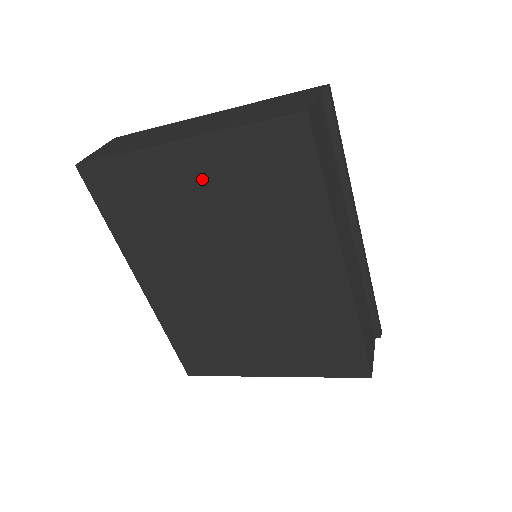
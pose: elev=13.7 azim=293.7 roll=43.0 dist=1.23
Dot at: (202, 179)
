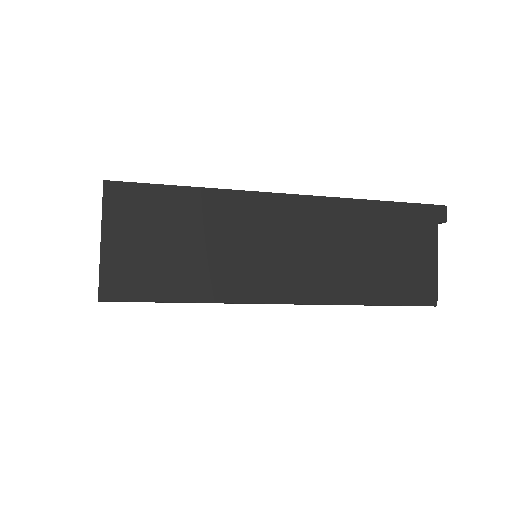
Dot at: occluded
